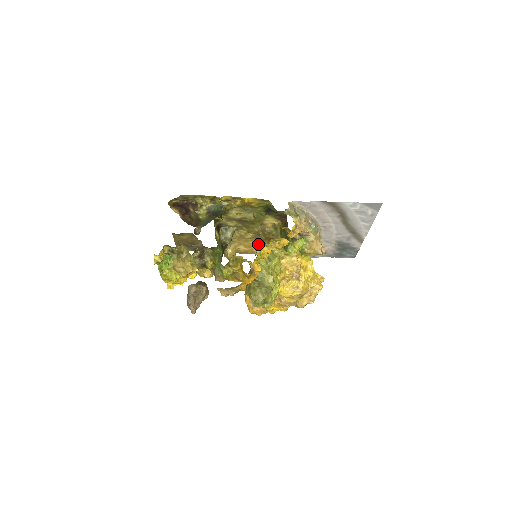
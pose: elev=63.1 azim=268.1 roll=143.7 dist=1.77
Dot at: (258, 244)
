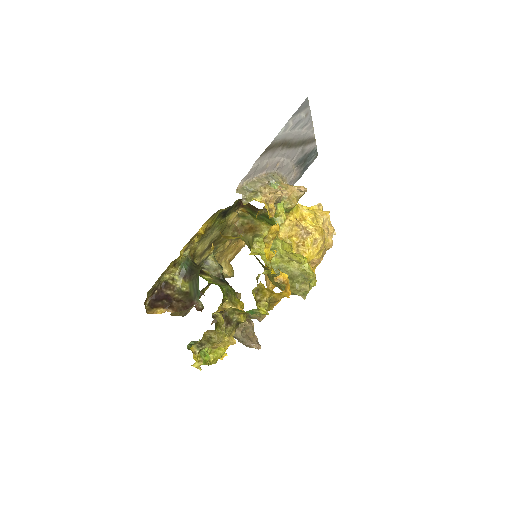
Dot at: (239, 239)
